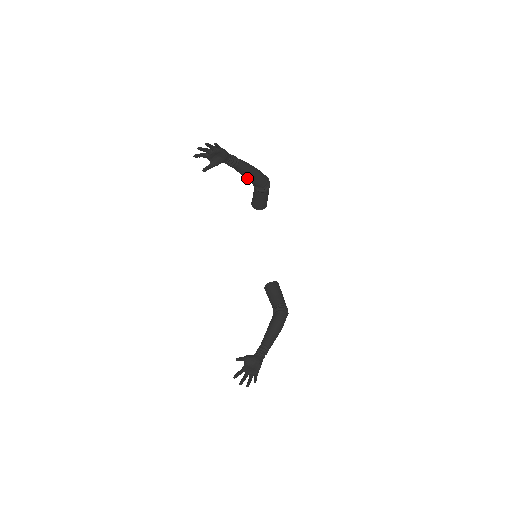
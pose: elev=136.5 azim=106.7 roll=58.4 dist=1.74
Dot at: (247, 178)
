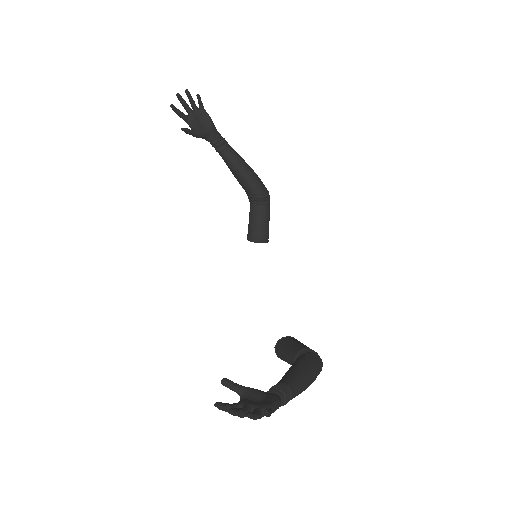
Dot at: (239, 174)
